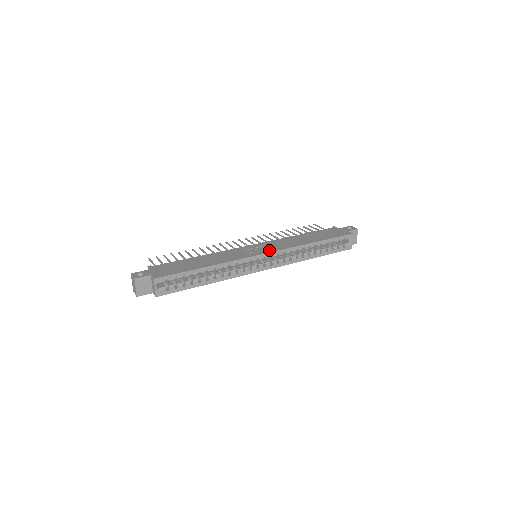
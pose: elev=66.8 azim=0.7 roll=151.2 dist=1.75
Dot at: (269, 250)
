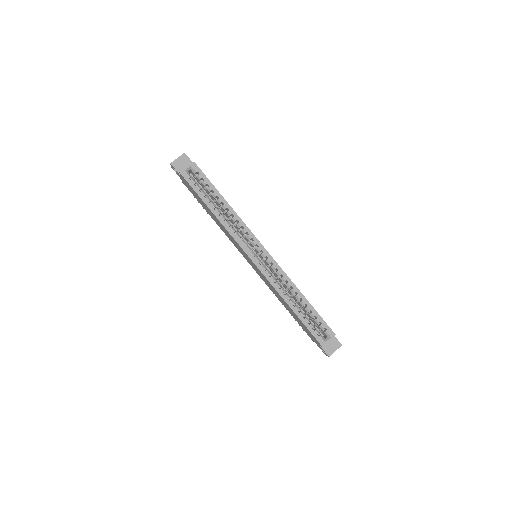
Dot at: (270, 255)
